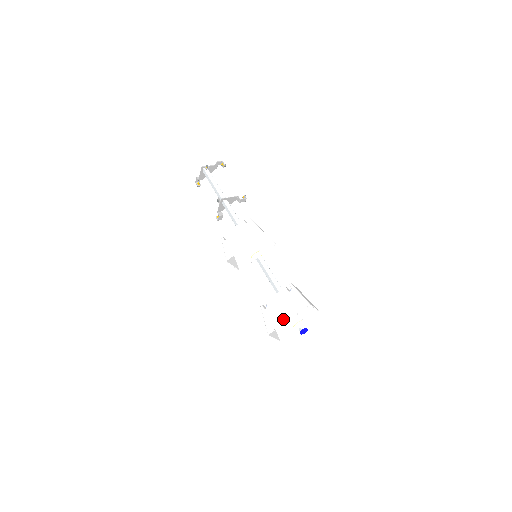
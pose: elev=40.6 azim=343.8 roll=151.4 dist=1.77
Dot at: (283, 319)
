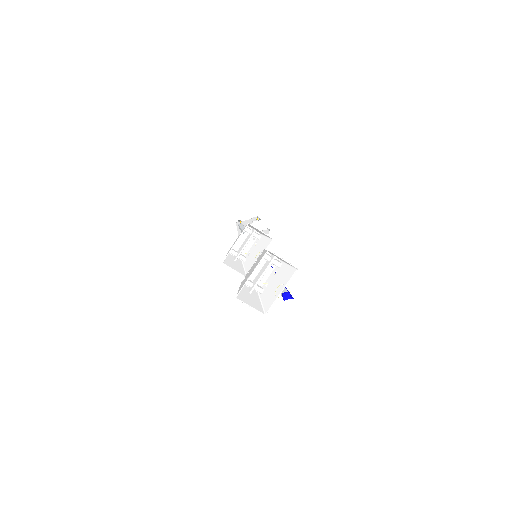
Dot at: (248, 277)
